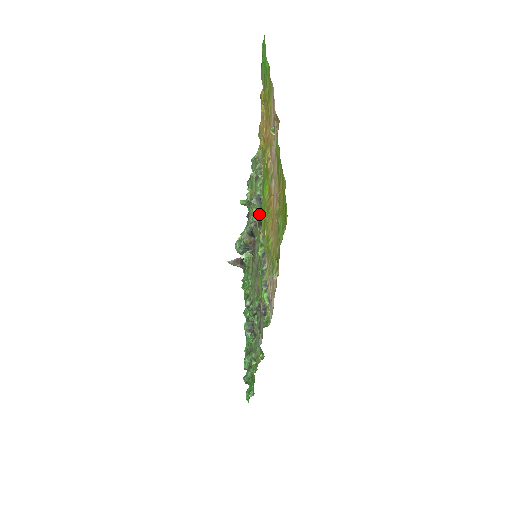
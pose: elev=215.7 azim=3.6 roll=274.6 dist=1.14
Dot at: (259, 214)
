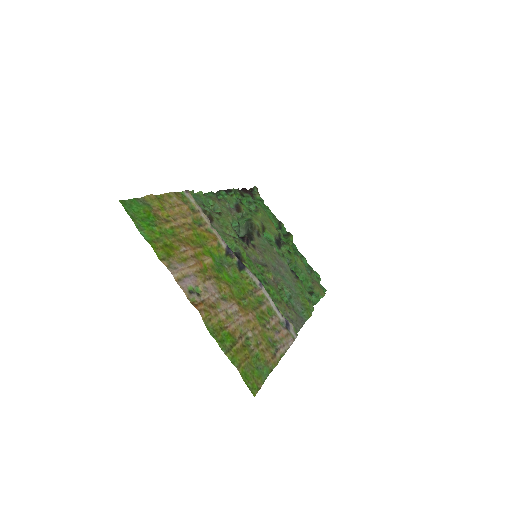
Dot at: (234, 253)
